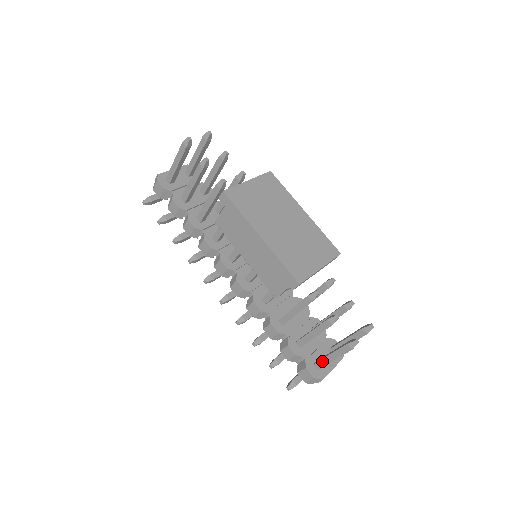
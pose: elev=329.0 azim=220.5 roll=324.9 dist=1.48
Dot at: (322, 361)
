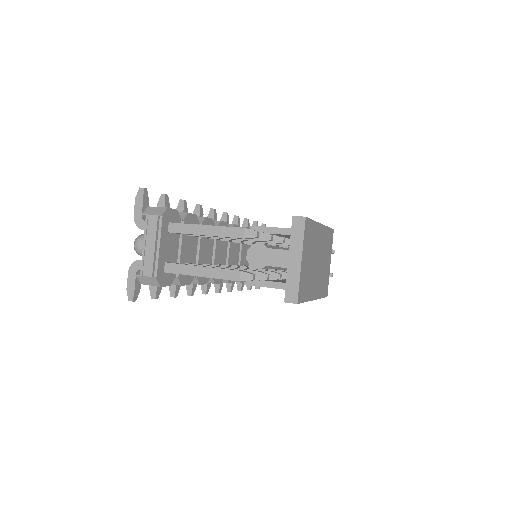
Dot at: occluded
